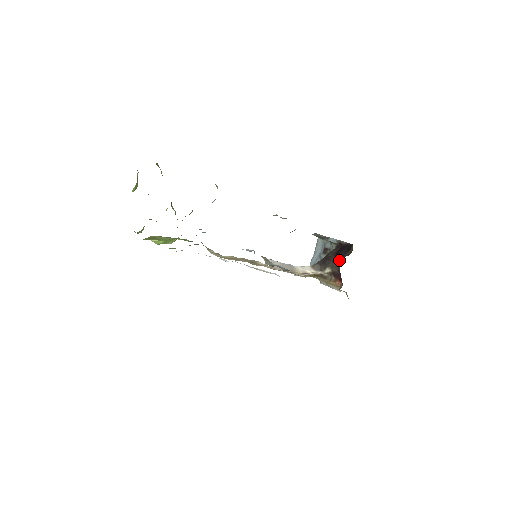
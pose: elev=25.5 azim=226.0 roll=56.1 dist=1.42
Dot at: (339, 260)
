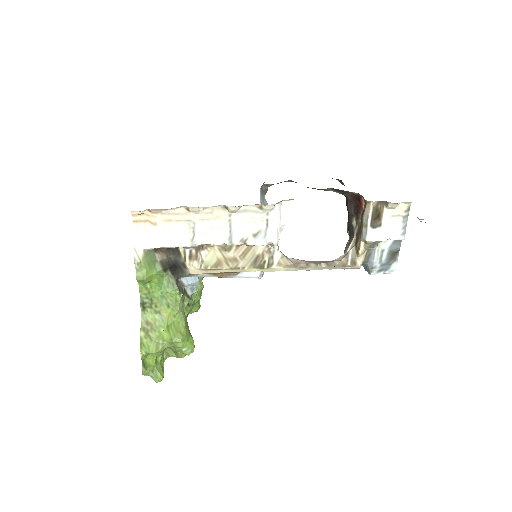
Dot at: (346, 202)
